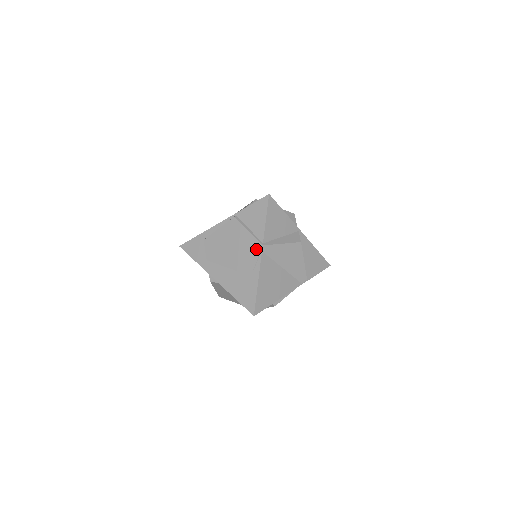
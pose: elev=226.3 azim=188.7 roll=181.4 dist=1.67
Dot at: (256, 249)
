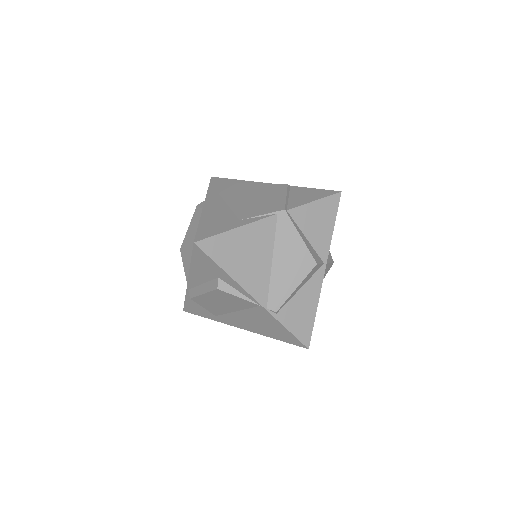
Dot at: (275, 208)
